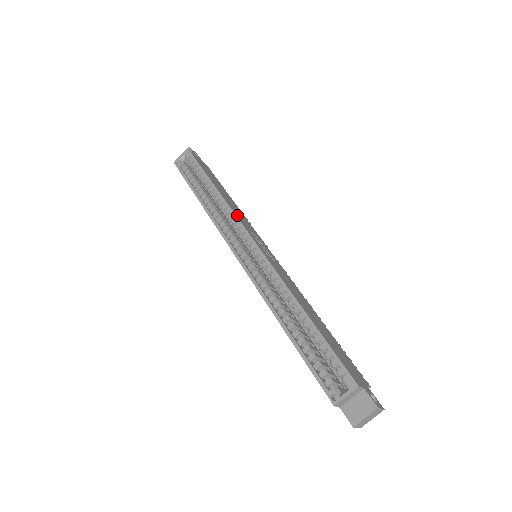
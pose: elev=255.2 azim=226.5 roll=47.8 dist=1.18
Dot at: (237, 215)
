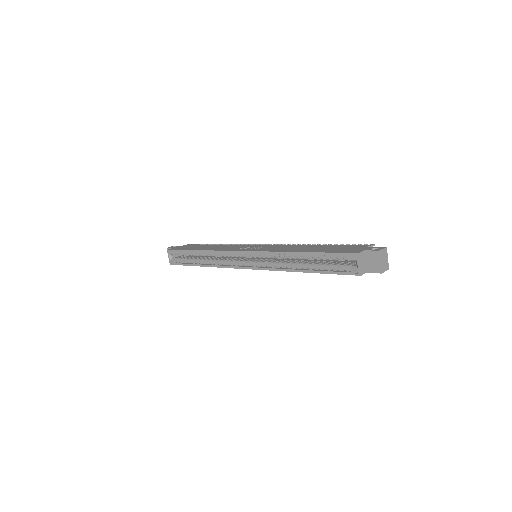
Dot at: (224, 250)
